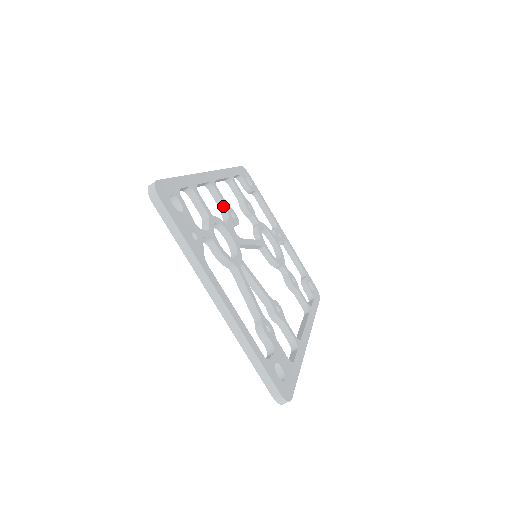
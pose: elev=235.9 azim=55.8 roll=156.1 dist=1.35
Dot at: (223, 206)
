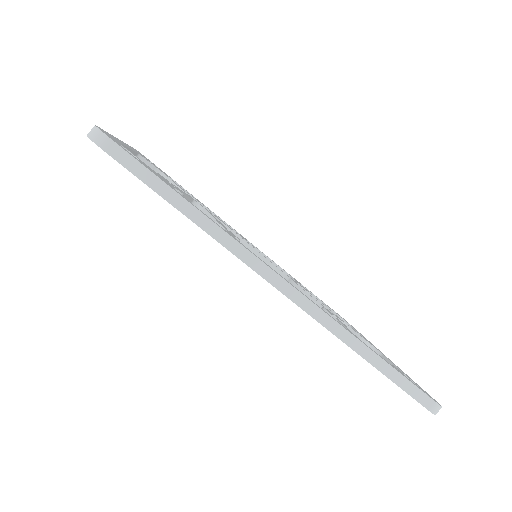
Dot at: occluded
